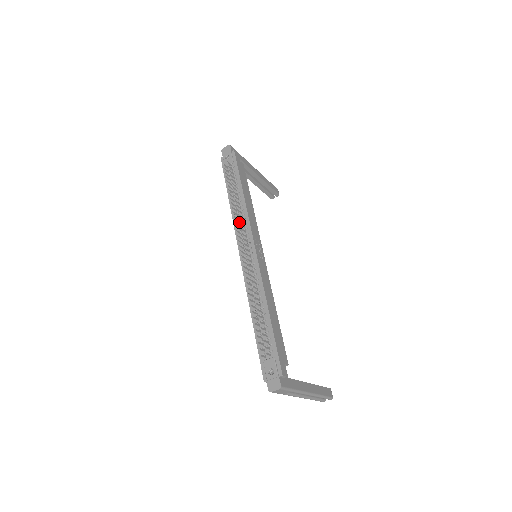
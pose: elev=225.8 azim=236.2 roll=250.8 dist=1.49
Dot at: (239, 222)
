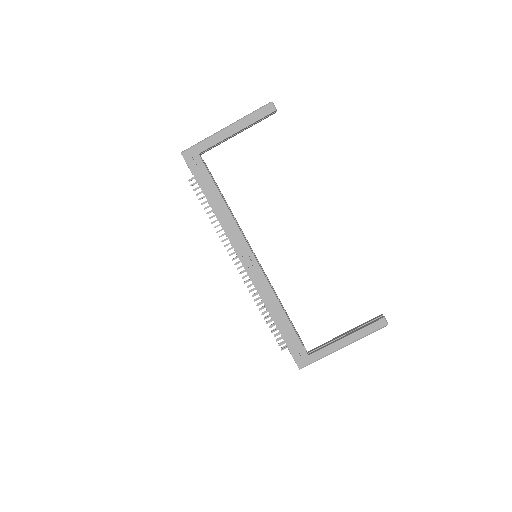
Dot at: occluded
